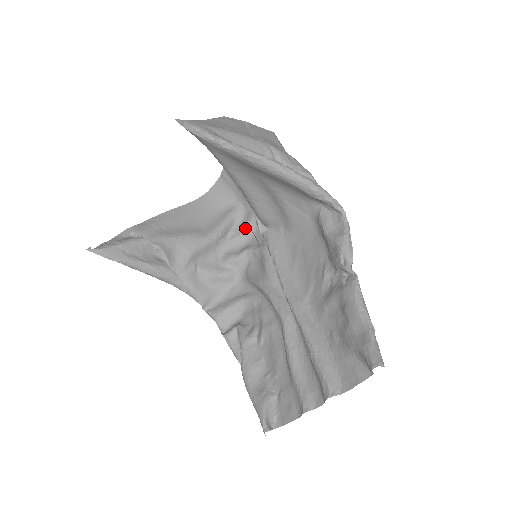
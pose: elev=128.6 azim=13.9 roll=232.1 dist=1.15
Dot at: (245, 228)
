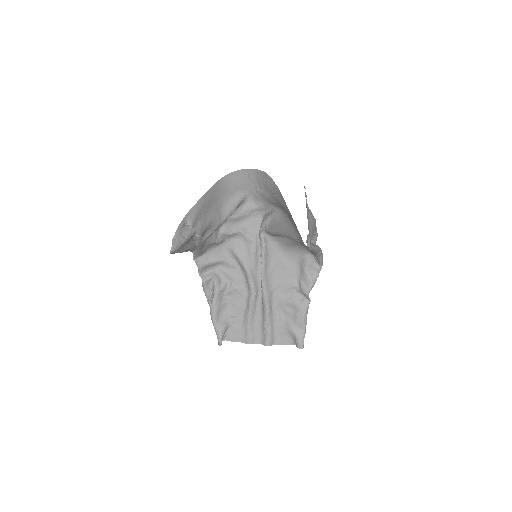
Dot at: (244, 213)
